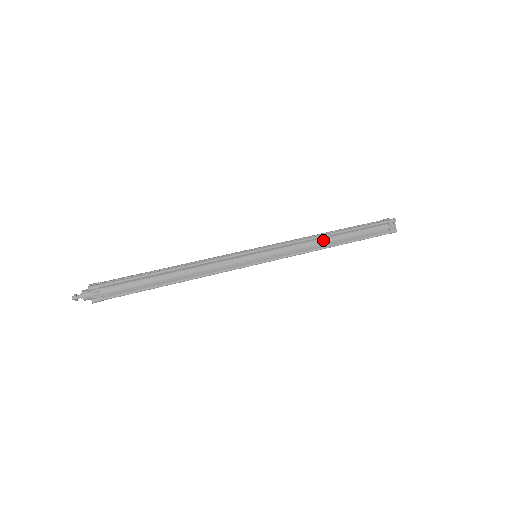
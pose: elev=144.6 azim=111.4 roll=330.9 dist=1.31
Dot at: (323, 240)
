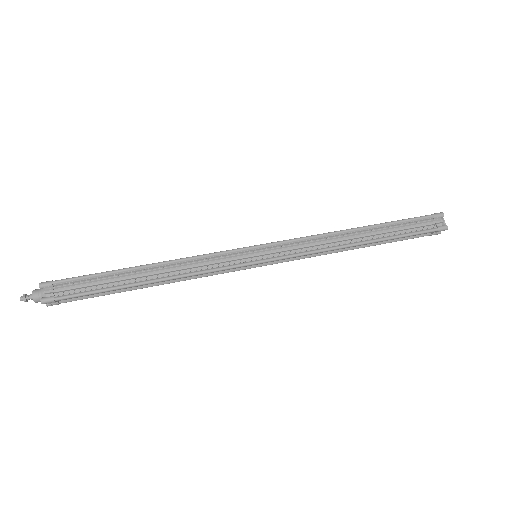
Dot at: (345, 247)
